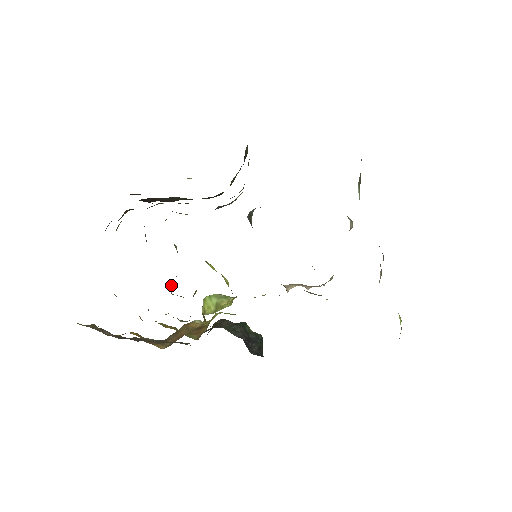
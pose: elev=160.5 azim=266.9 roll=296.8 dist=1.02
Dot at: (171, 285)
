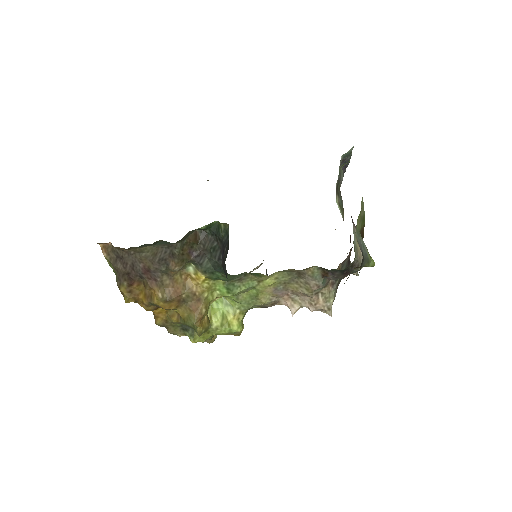
Dot at: occluded
